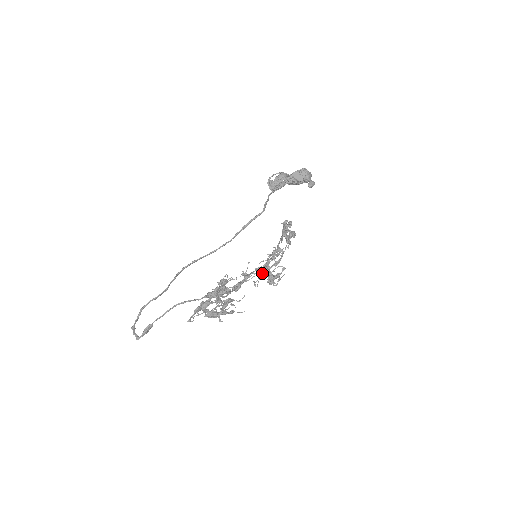
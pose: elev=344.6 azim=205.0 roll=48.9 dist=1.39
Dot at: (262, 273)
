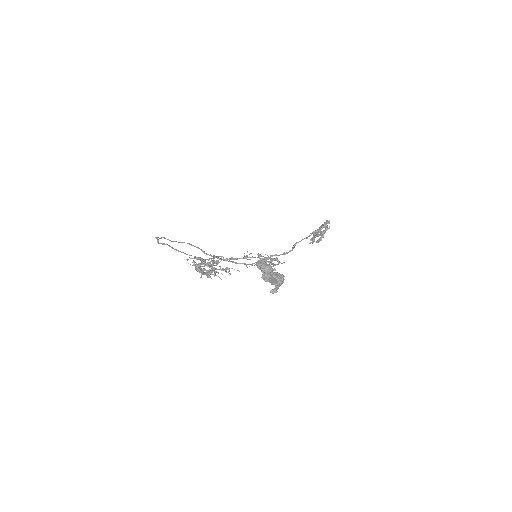
Dot at: occluded
